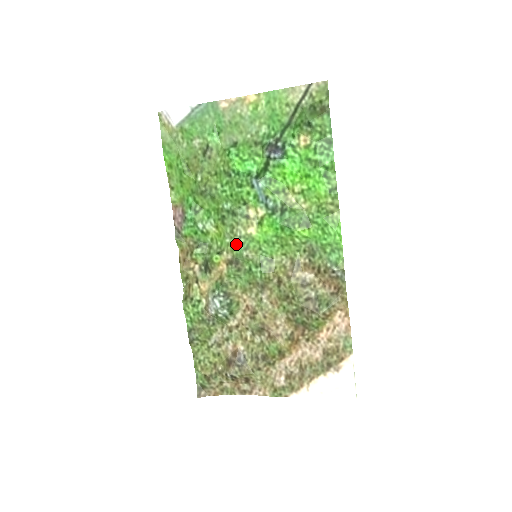
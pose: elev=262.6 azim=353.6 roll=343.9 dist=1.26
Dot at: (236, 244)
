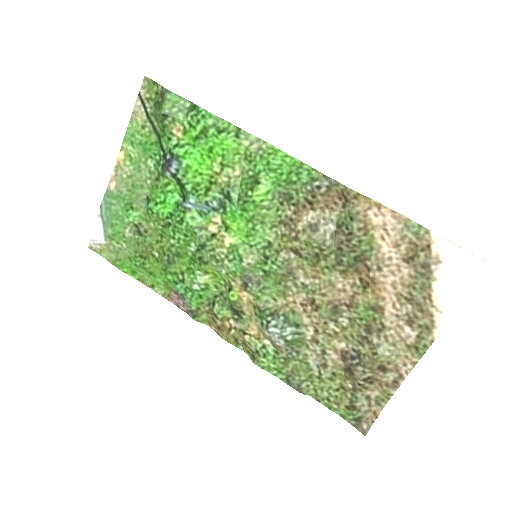
Dot at: (231, 266)
